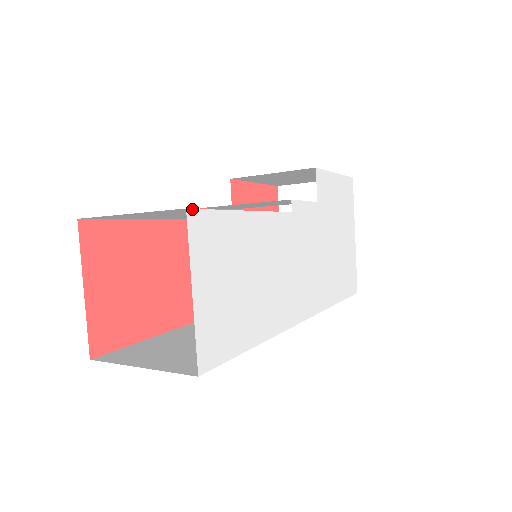
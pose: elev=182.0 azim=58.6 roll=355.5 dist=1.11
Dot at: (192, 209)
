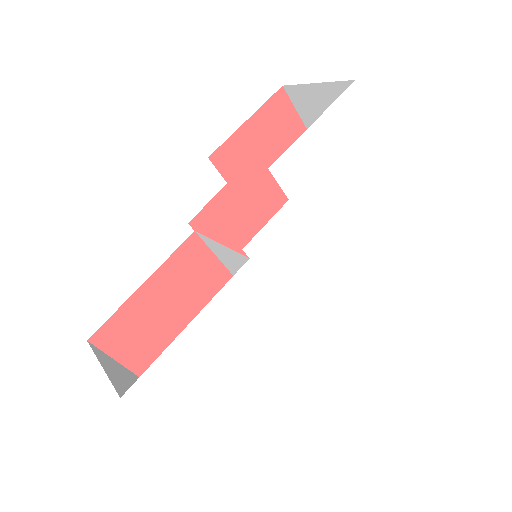
Dot at: (126, 392)
